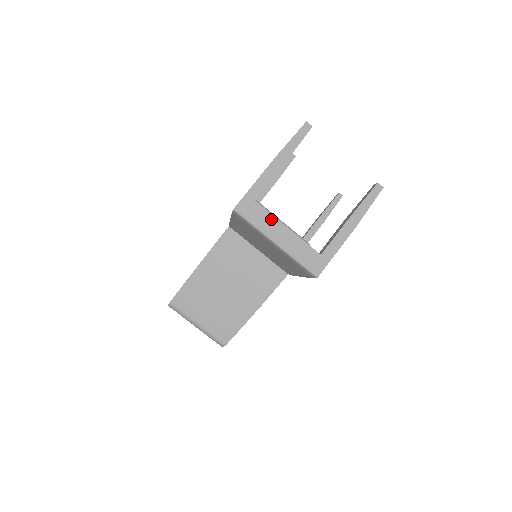
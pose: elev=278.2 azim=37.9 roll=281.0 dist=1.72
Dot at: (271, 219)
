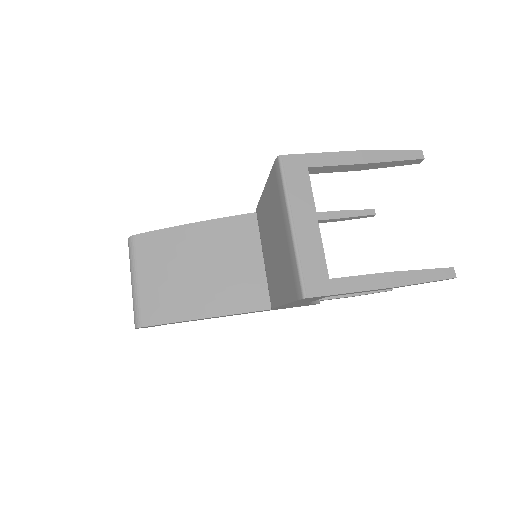
Dot at: (308, 197)
